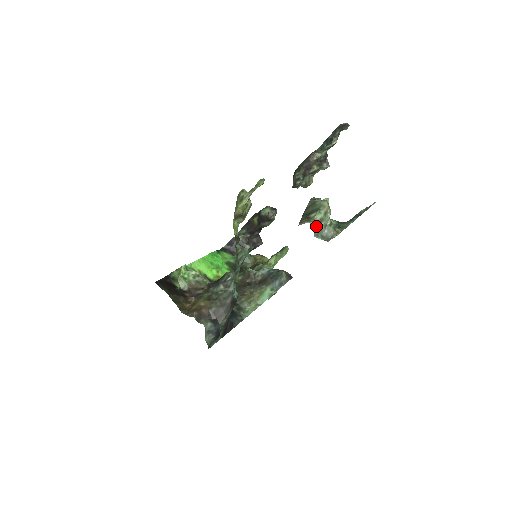
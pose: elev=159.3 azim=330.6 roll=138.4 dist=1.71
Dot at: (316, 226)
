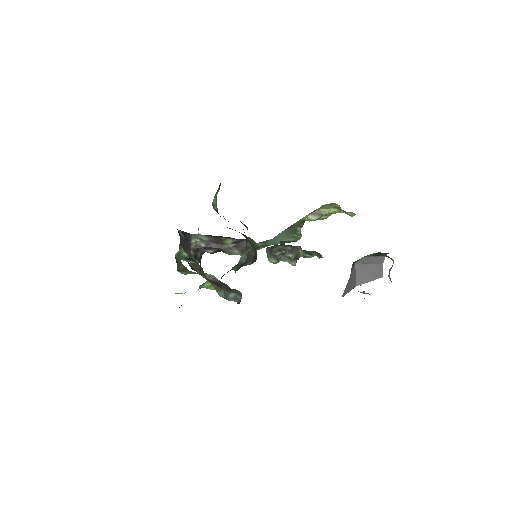
Dot at: occluded
